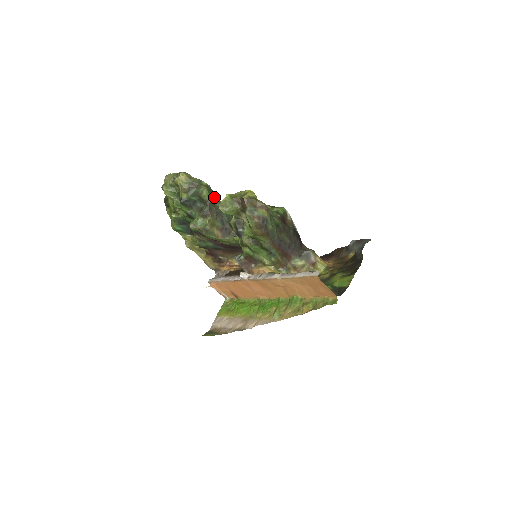
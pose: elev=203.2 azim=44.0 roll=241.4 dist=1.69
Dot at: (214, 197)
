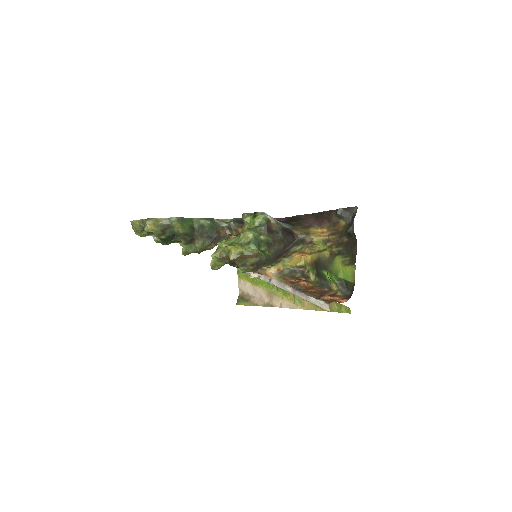
Dot at: (189, 222)
